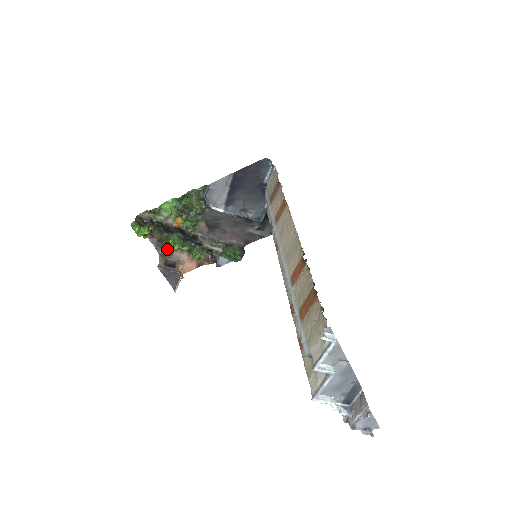
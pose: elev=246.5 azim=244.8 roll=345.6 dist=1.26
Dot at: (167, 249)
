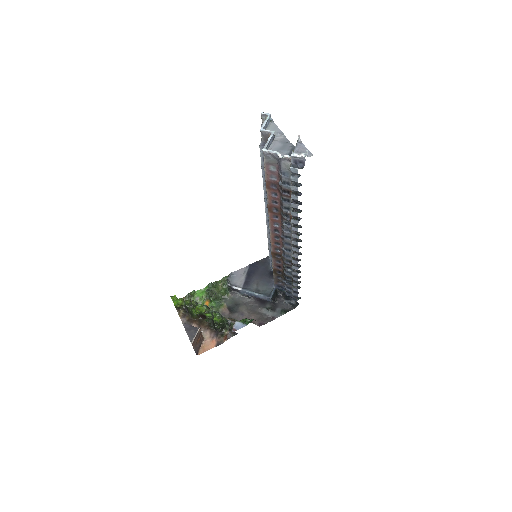
Dot at: occluded
